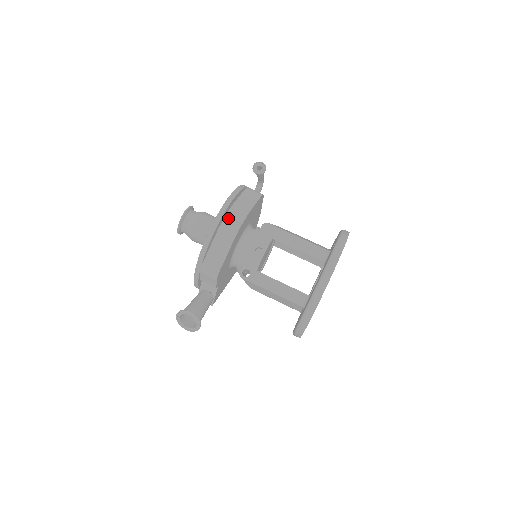
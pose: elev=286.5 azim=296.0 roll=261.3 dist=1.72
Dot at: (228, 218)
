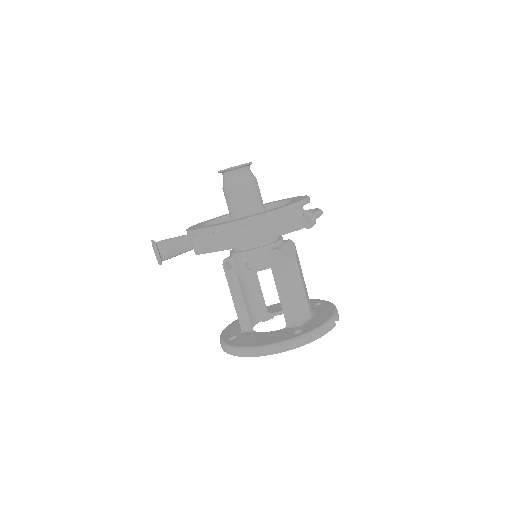
Dot at: (240, 229)
